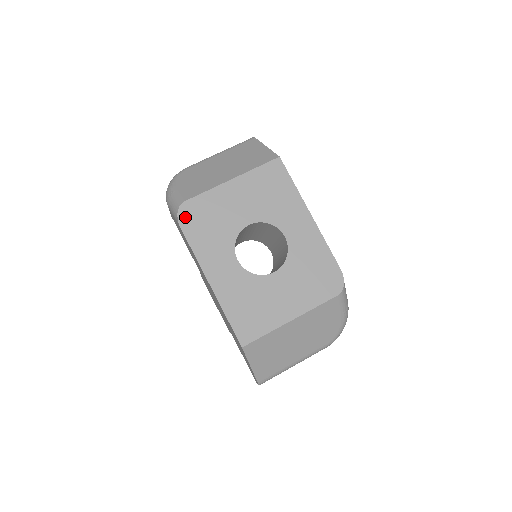
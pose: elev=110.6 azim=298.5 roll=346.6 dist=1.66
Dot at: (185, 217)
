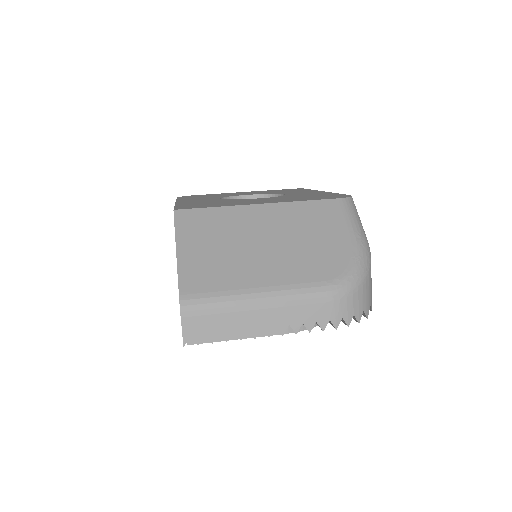
Dot at: occluded
